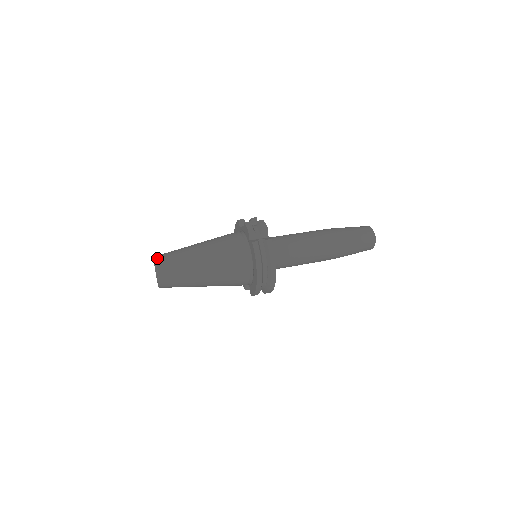
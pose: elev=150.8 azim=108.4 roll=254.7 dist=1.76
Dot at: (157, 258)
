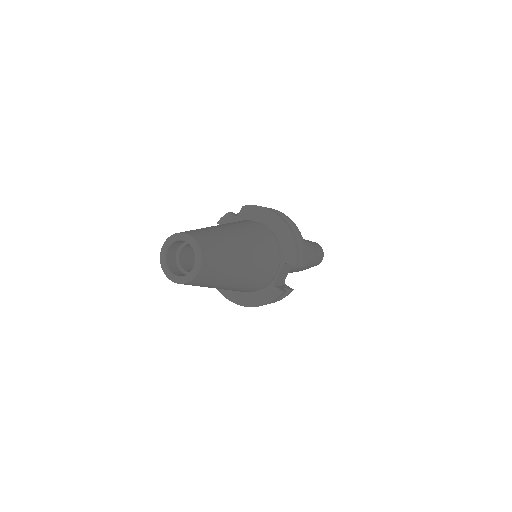
Dot at: (167, 239)
